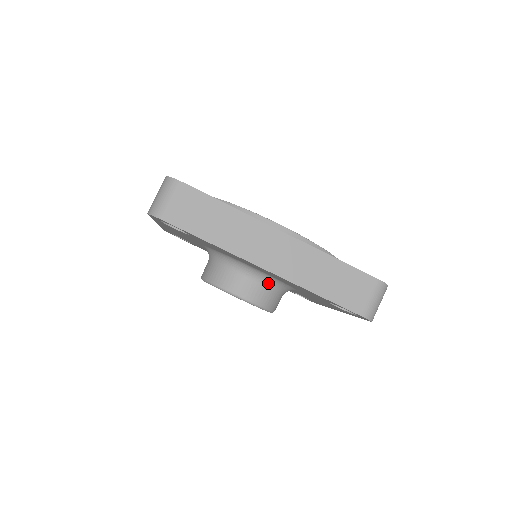
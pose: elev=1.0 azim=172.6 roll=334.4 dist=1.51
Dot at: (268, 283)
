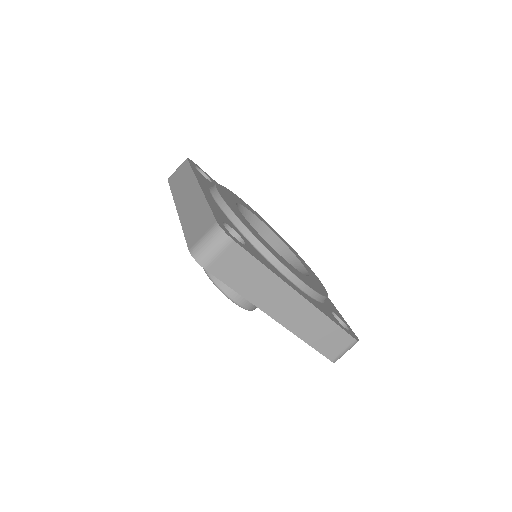
Dot at: occluded
